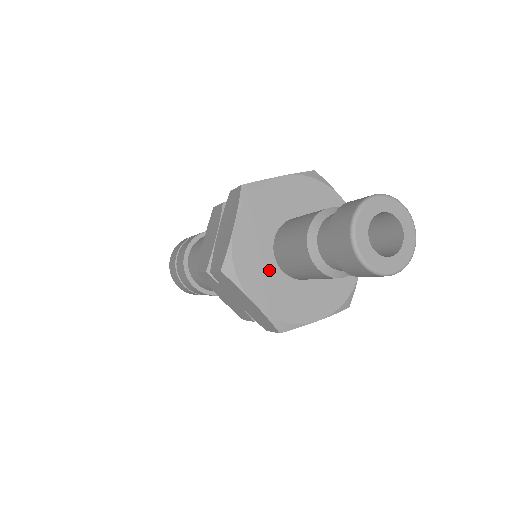
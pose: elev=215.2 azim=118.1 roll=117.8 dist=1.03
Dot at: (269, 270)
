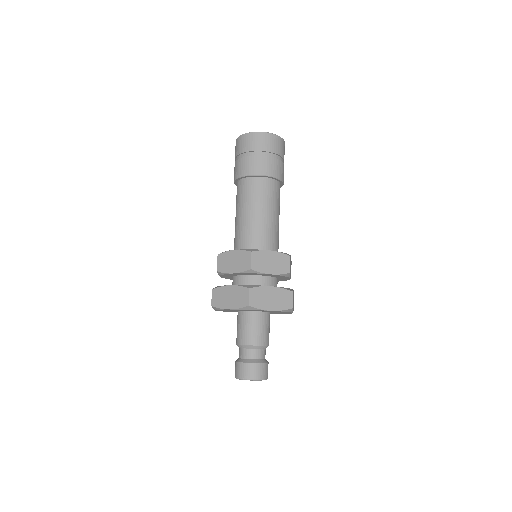
Dot at: occluded
